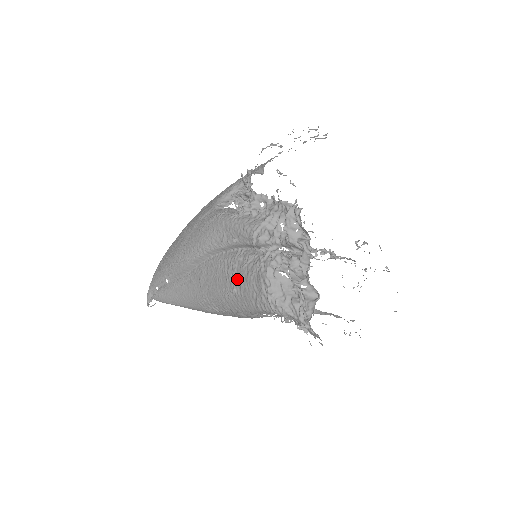
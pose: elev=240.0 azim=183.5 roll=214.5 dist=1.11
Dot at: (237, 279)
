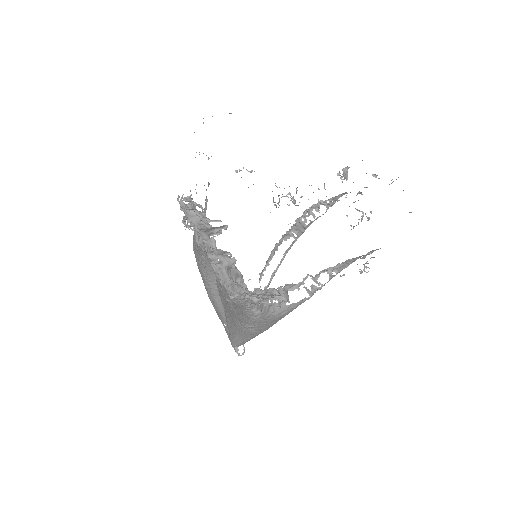
Dot at: occluded
